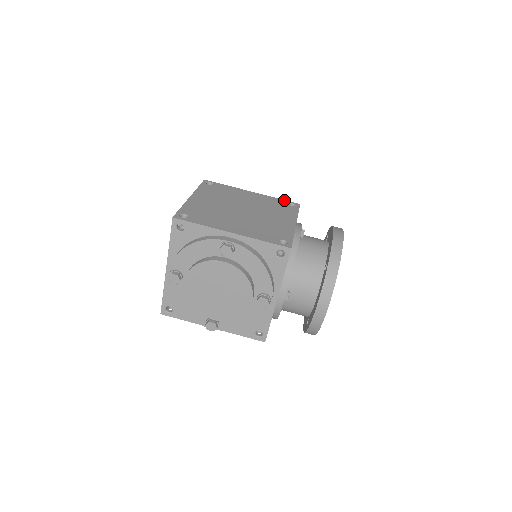
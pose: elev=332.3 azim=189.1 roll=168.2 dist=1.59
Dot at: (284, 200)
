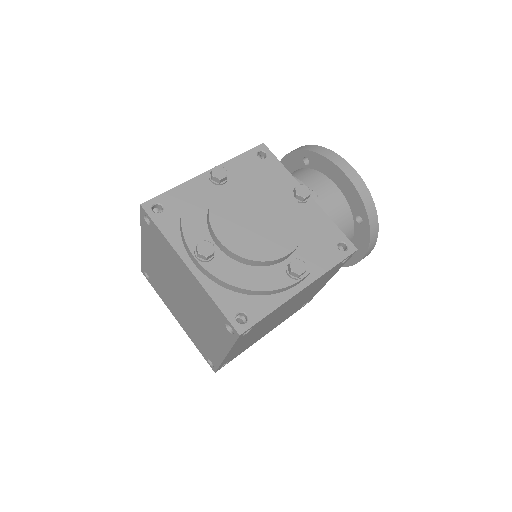
Dot at: occluded
